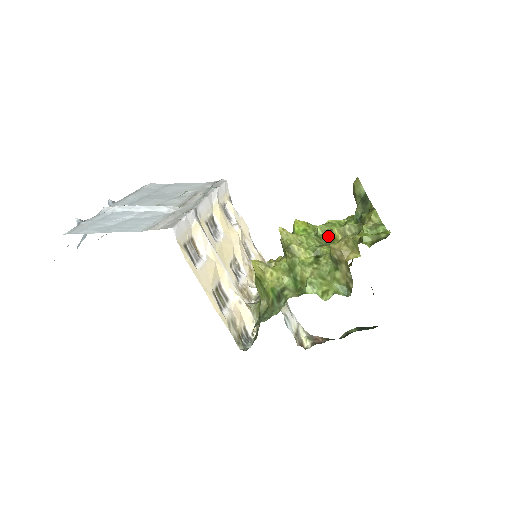
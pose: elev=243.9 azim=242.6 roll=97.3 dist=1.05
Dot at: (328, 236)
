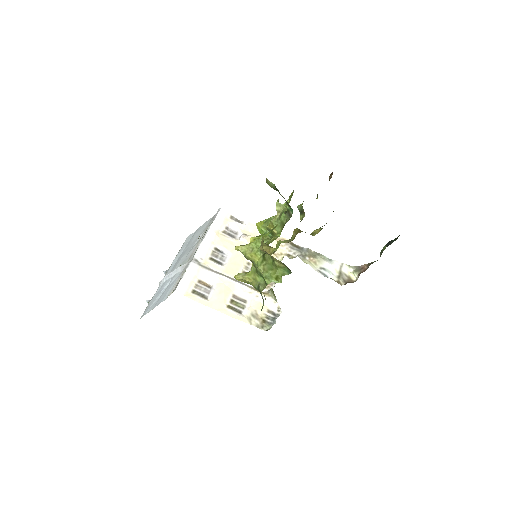
Dot at: (269, 231)
